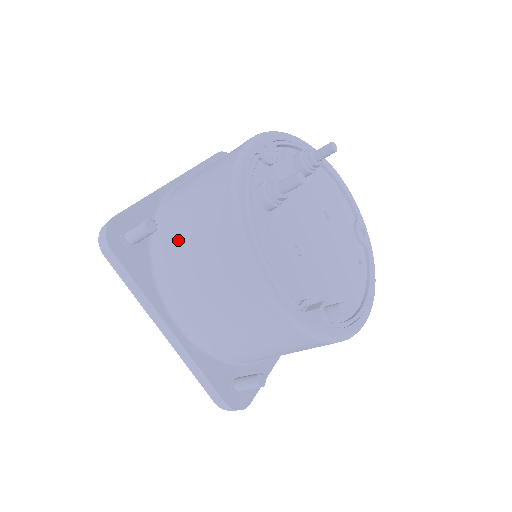
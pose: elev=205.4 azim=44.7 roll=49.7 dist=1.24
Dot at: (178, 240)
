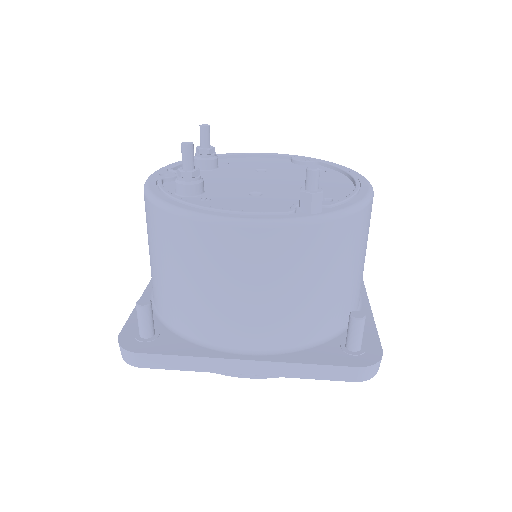
Dot at: (172, 290)
